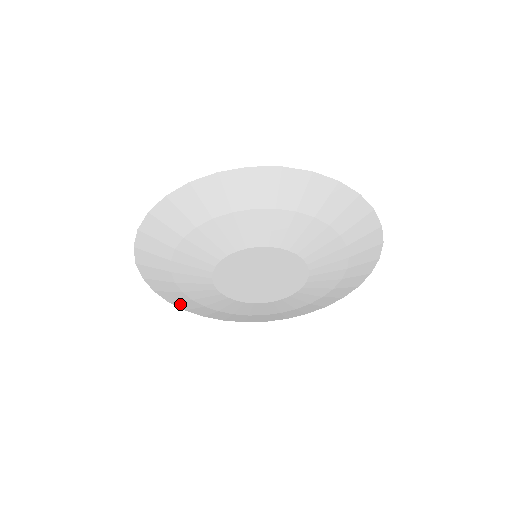
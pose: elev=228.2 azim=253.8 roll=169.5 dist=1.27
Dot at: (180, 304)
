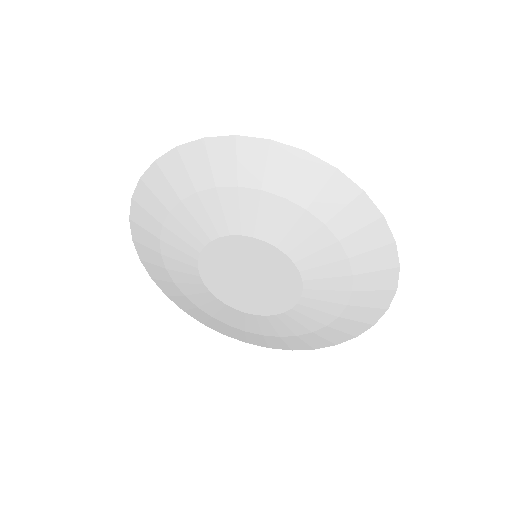
Dot at: (138, 231)
